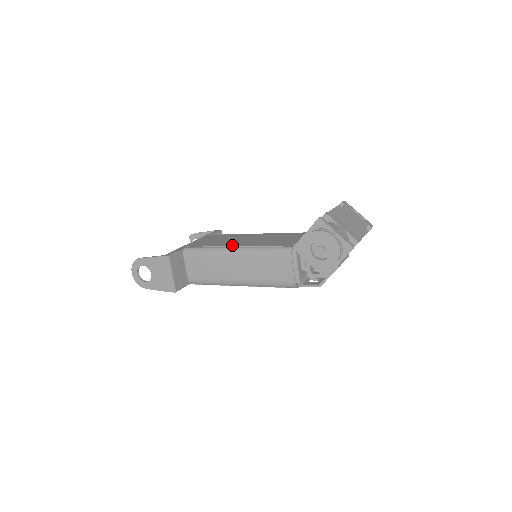
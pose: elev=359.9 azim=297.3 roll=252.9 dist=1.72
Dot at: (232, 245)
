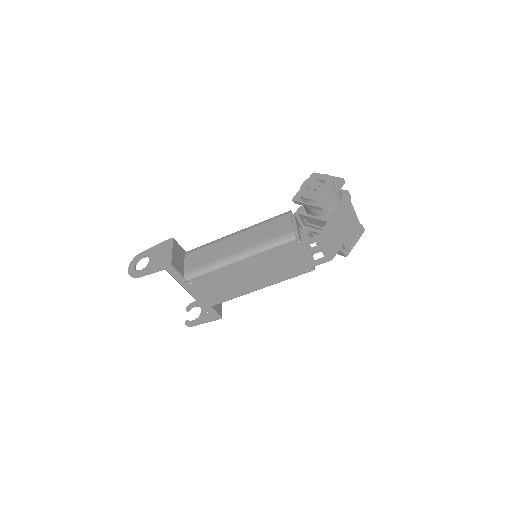
Dot at: occluded
